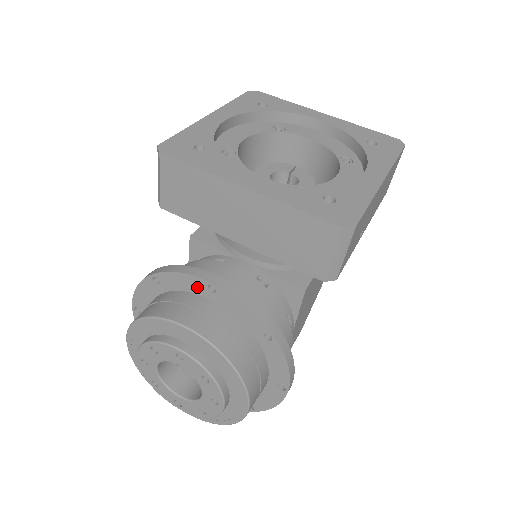
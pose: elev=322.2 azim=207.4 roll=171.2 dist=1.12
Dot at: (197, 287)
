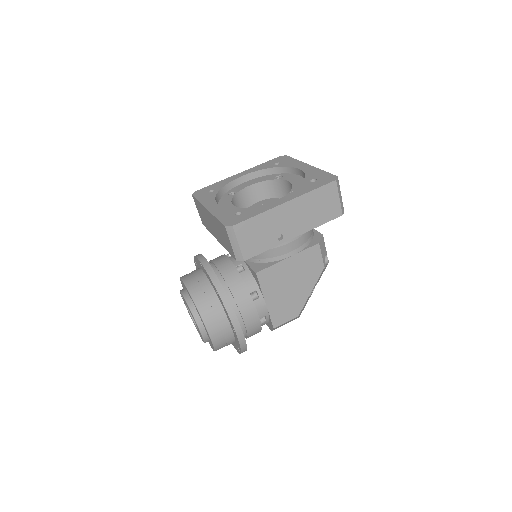
Dot at: occluded
